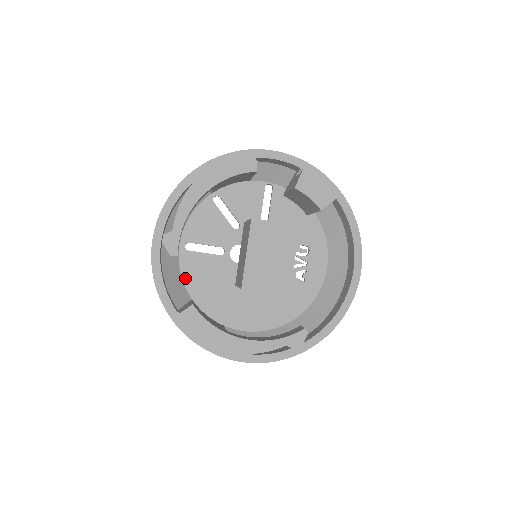
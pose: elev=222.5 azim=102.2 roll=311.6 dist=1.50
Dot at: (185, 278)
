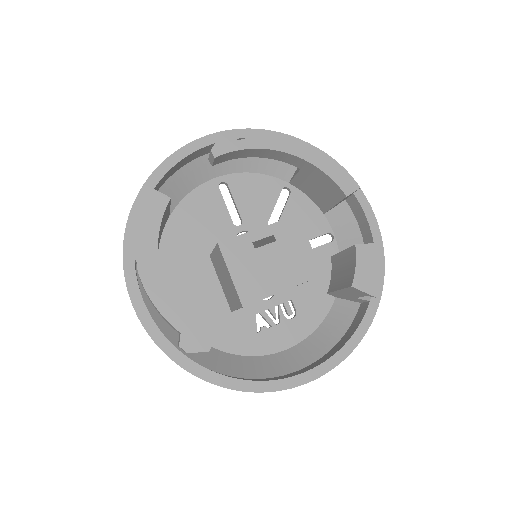
Dot at: (188, 198)
